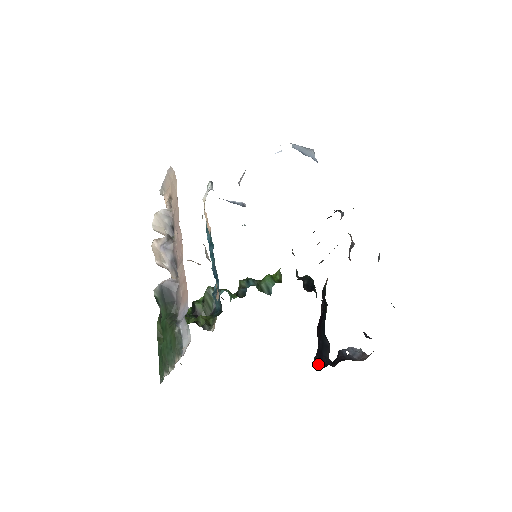
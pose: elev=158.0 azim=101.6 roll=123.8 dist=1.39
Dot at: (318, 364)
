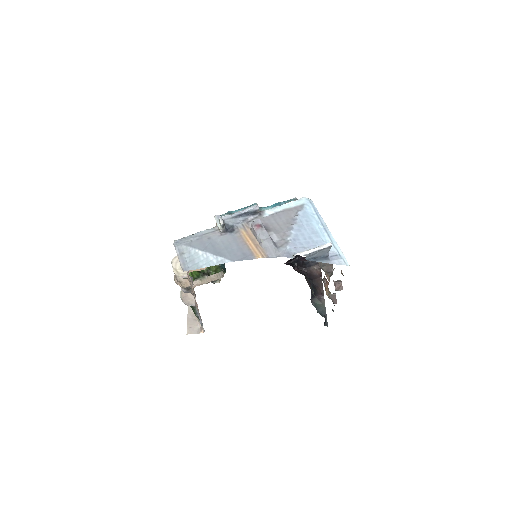
Dot at: (289, 260)
